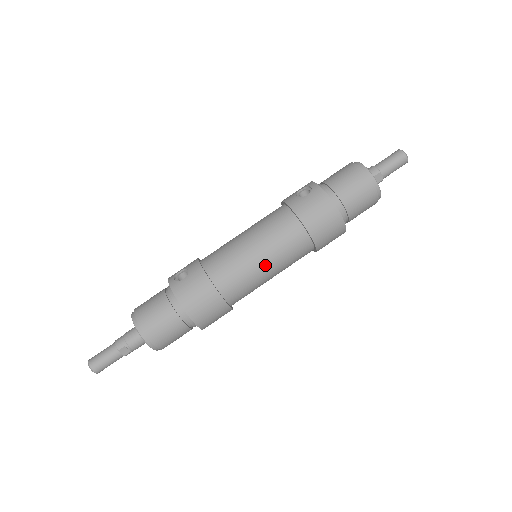
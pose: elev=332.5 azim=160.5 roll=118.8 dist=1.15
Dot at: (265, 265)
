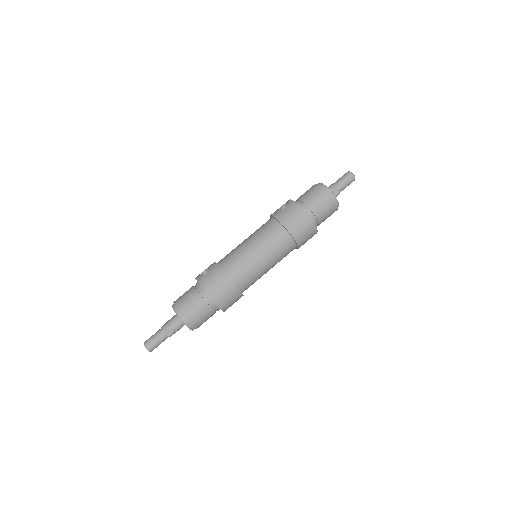
Dot at: (261, 257)
